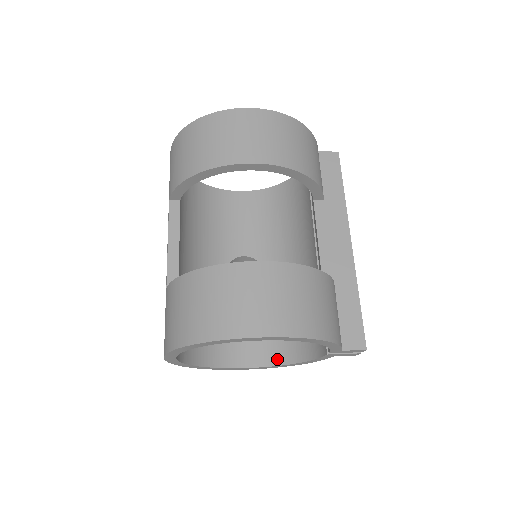
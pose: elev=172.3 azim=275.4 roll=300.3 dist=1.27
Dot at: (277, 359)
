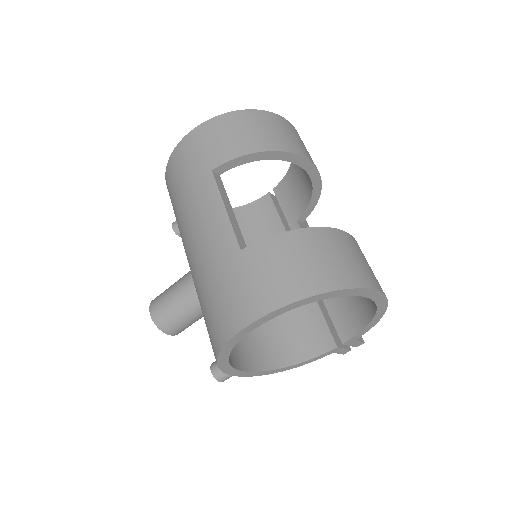
Dot at: (269, 364)
